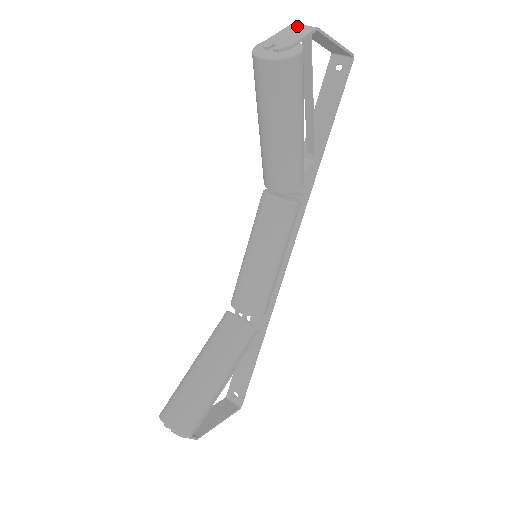
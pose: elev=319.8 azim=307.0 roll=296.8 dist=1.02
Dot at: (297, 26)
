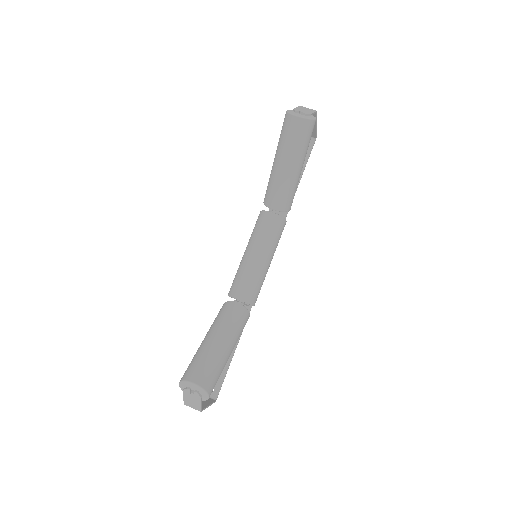
Dot at: (305, 107)
